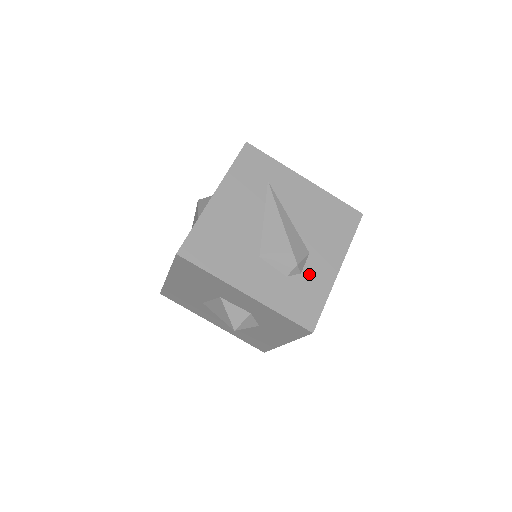
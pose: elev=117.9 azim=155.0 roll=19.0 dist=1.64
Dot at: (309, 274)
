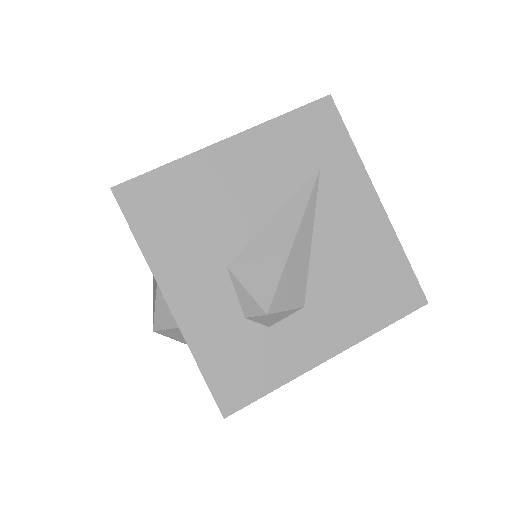
Dot at: (281, 335)
